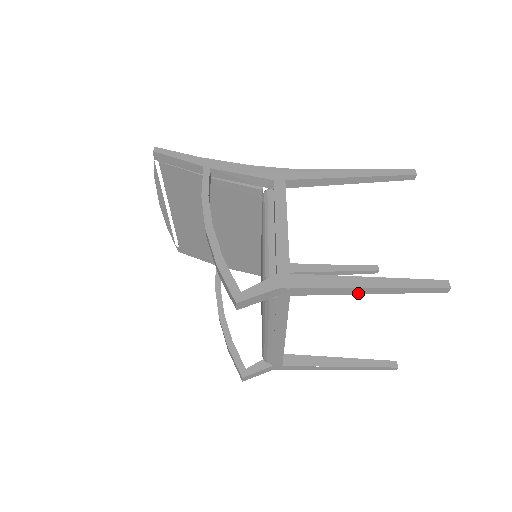
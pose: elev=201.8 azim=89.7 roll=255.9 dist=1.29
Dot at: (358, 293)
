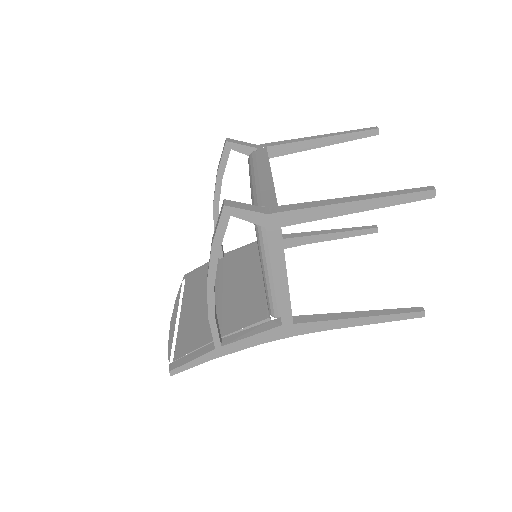
Dot at: (315, 138)
